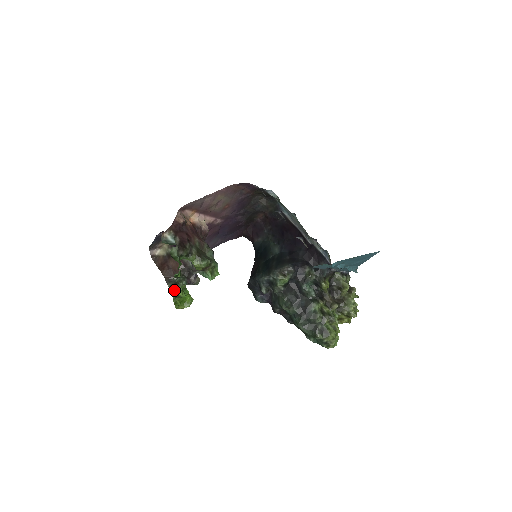
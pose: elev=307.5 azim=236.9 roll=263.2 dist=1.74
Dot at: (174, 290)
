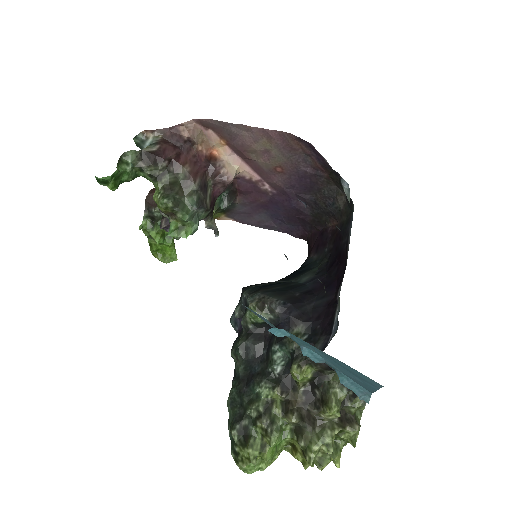
Dot at: (149, 225)
